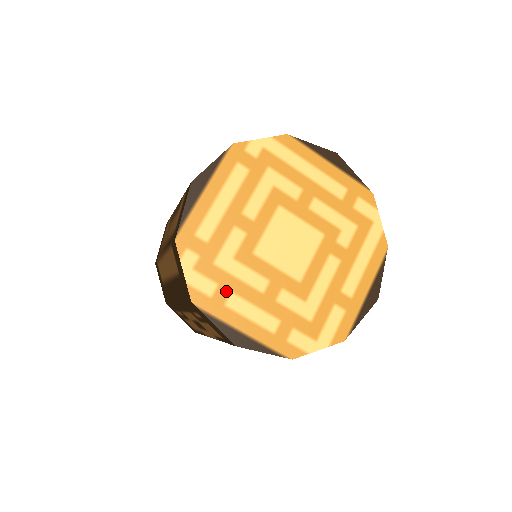
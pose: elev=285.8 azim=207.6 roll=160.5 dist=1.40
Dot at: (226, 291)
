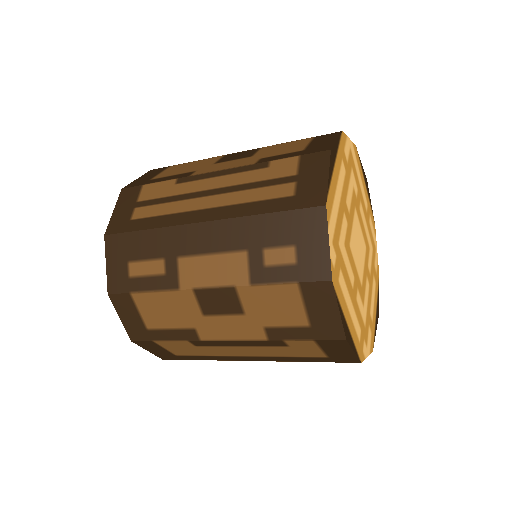
Dot at: (370, 319)
